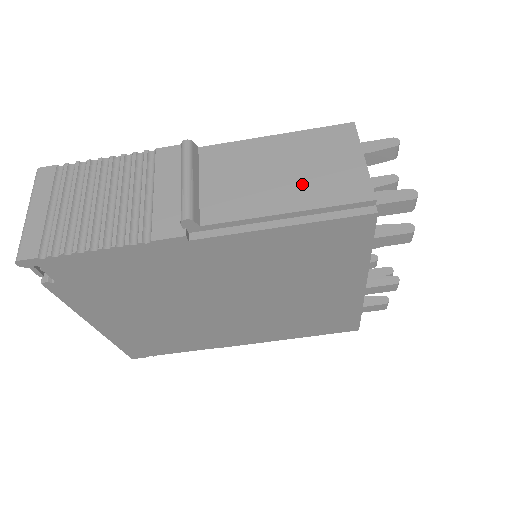
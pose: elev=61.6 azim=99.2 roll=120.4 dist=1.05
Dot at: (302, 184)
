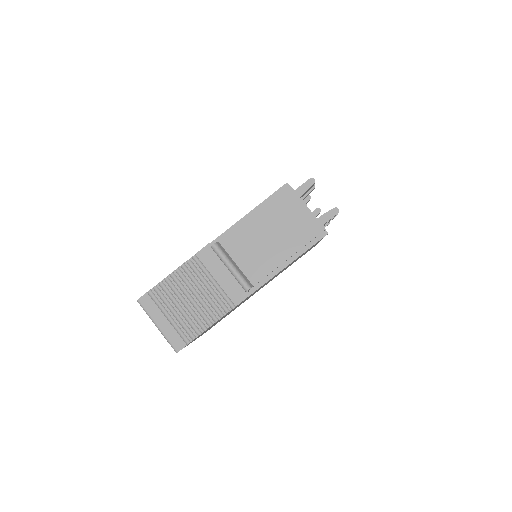
Dot at: (287, 238)
